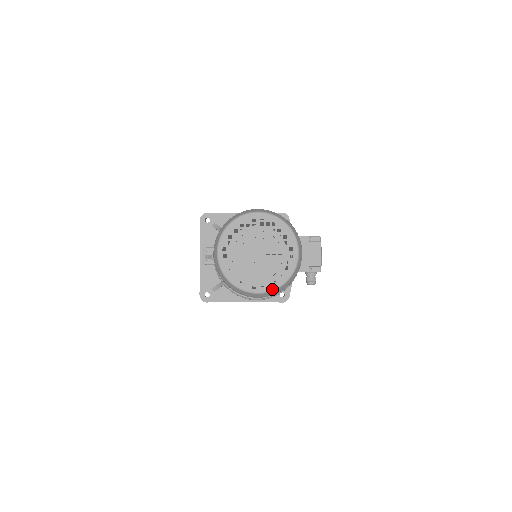
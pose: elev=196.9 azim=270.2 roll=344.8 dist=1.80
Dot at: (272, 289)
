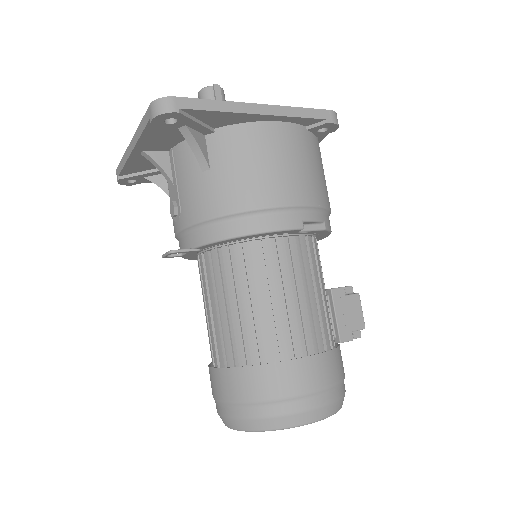
Dot at: occluded
